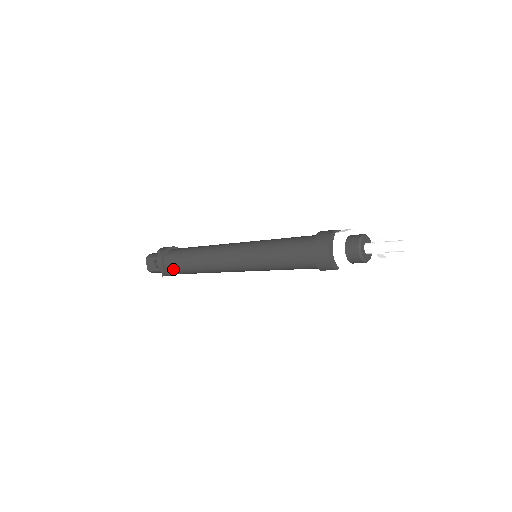
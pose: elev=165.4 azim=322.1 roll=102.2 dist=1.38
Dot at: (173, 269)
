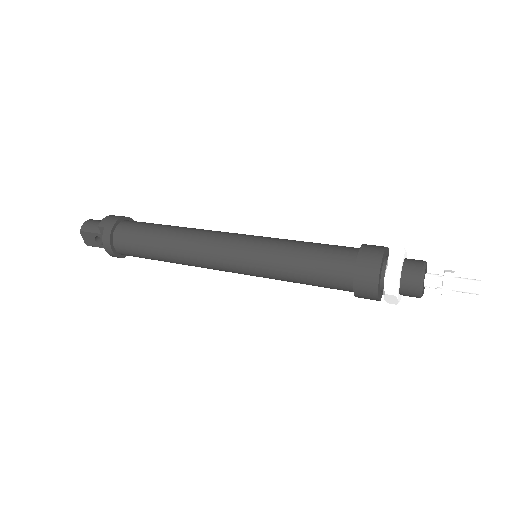
Dot at: (129, 254)
